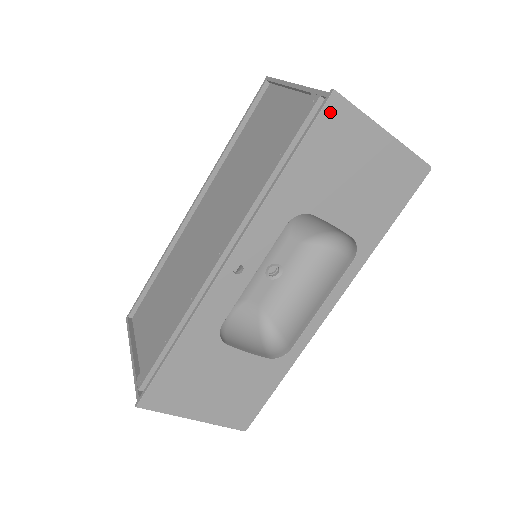
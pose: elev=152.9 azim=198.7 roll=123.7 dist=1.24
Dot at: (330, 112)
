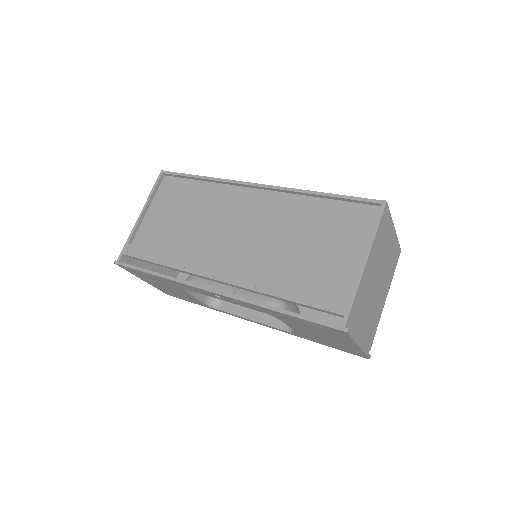
Dot at: (335, 330)
